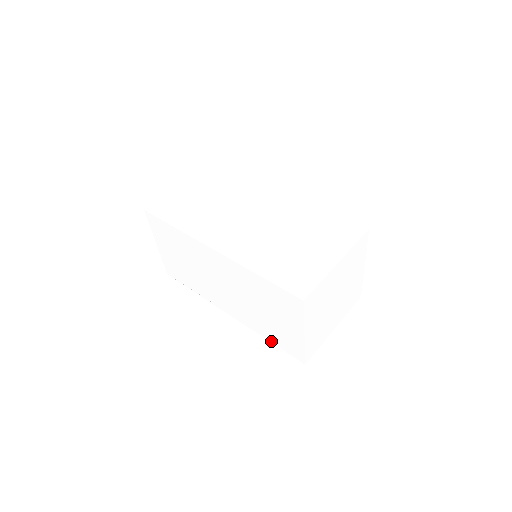
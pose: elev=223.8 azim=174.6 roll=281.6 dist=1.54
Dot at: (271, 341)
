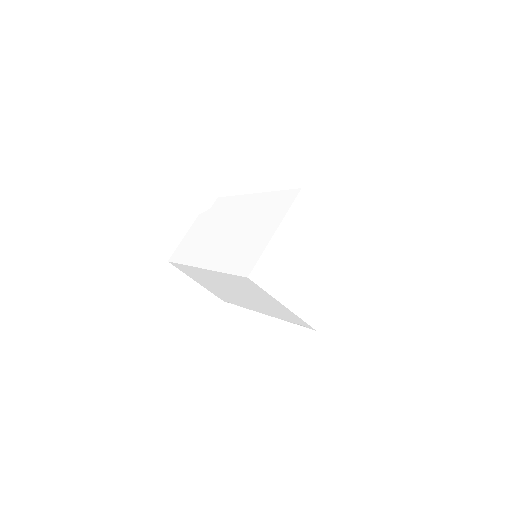
Dot at: (290, 322)
